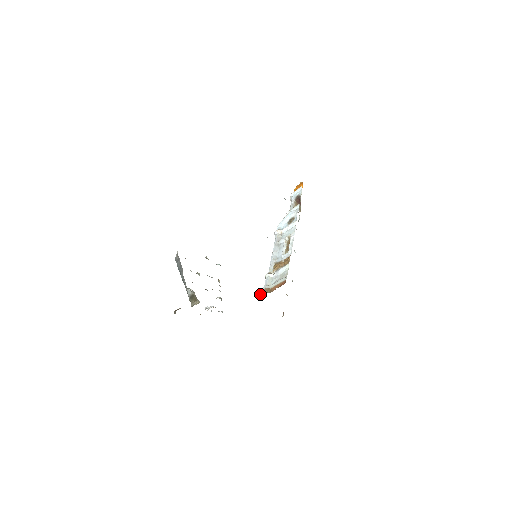
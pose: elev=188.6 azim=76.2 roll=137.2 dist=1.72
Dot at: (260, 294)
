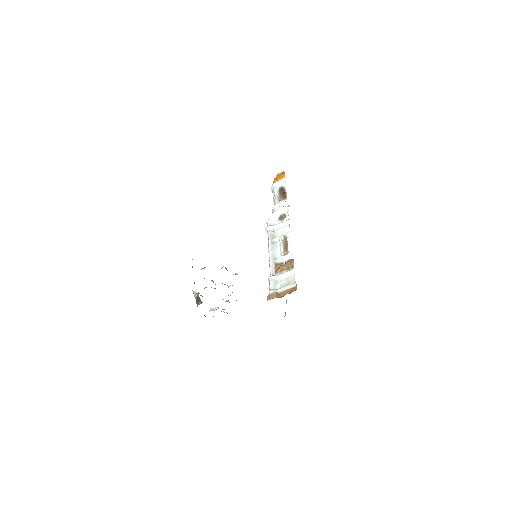
Dot at: (269, 298)
